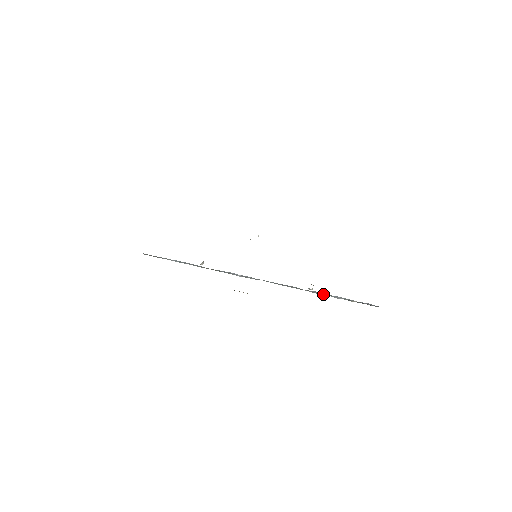
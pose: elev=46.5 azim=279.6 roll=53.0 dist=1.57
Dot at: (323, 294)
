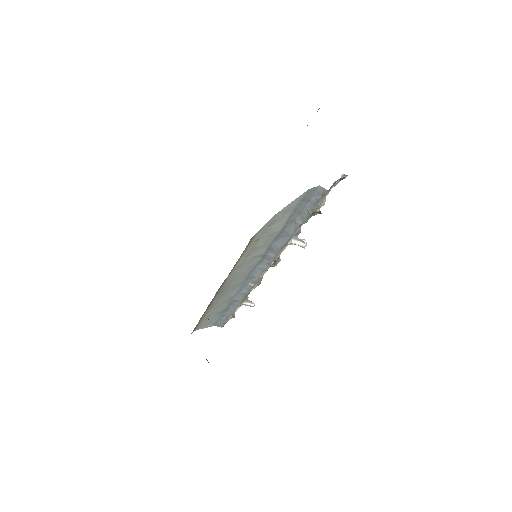
Dot at: (287, 234)
